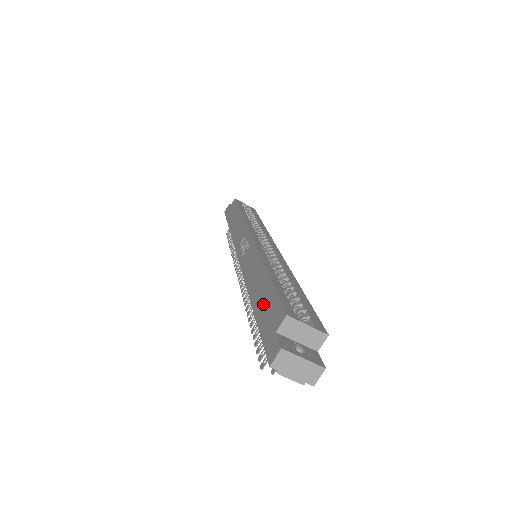
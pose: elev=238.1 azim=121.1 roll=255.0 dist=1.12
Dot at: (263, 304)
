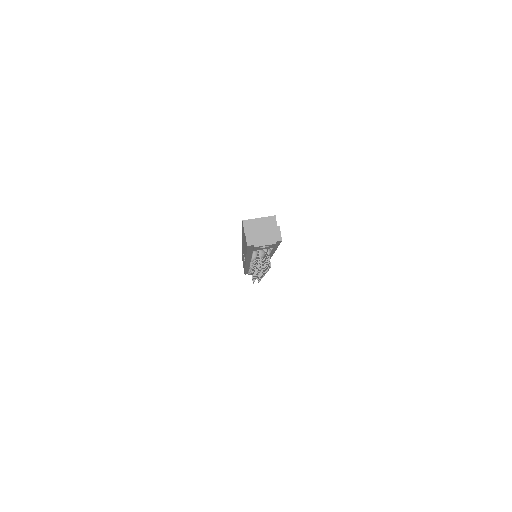
Dot at: occluded
